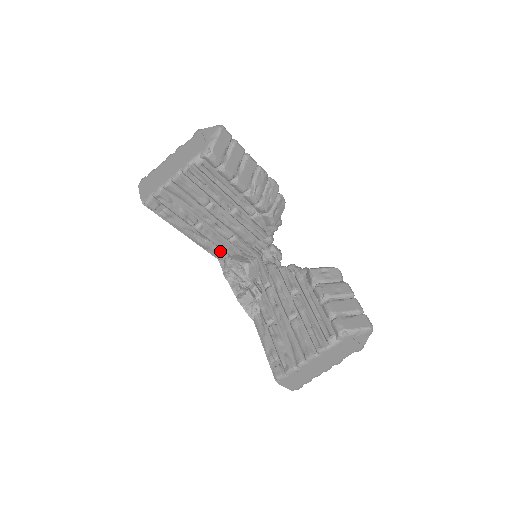
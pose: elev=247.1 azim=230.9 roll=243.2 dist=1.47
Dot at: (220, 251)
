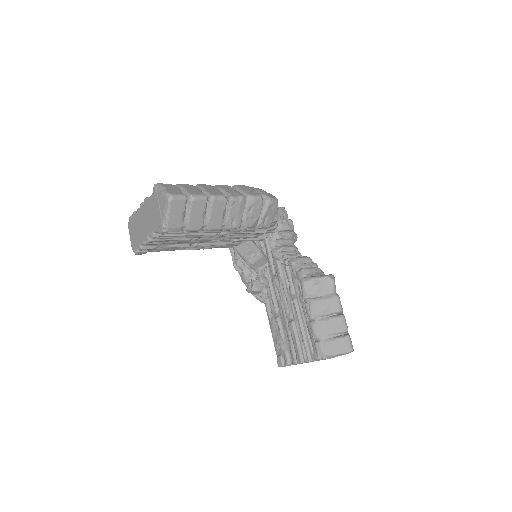
Dot at: occluded
